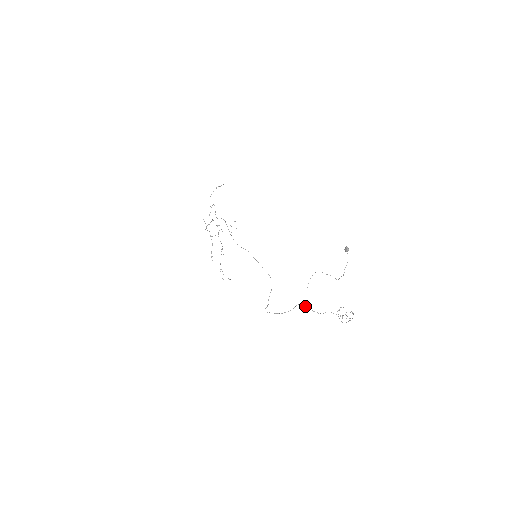
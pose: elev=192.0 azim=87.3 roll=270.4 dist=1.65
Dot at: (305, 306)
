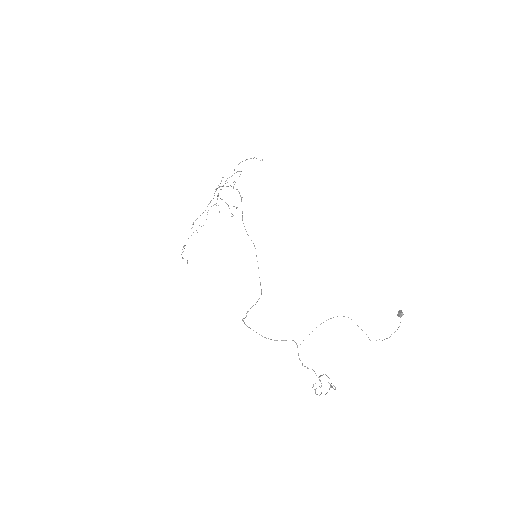
Dot at: occluded
